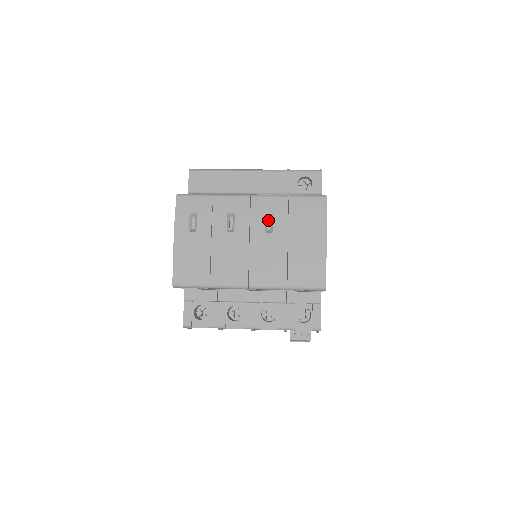
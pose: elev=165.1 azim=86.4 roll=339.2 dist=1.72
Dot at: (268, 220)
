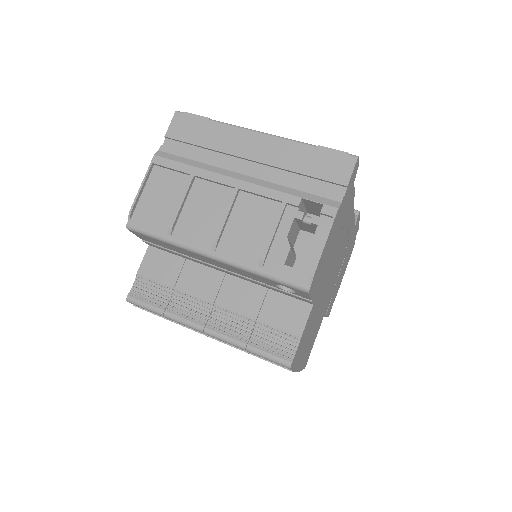
Dot at: occluded
